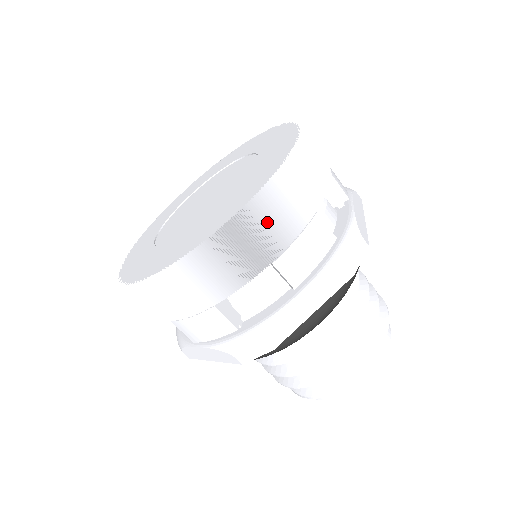
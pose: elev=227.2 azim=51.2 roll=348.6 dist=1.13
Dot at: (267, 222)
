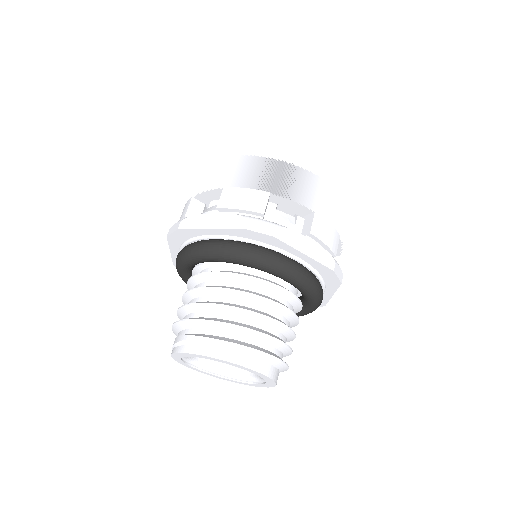
Dot at: (329, 201)
